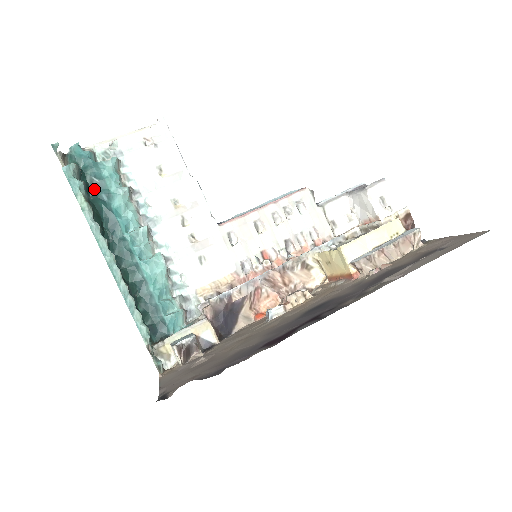
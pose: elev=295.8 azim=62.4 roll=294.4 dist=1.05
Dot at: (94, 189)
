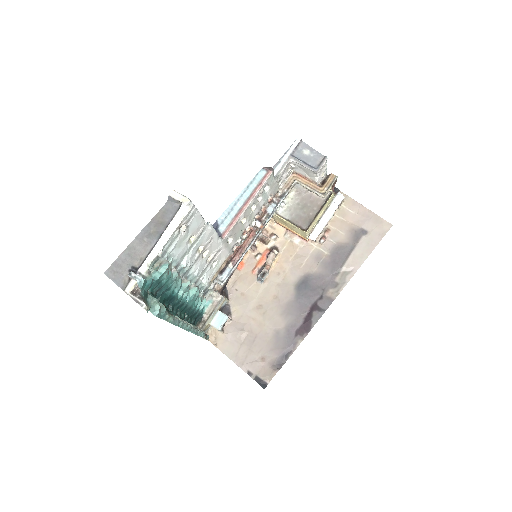
Dot at: (156, 293)
